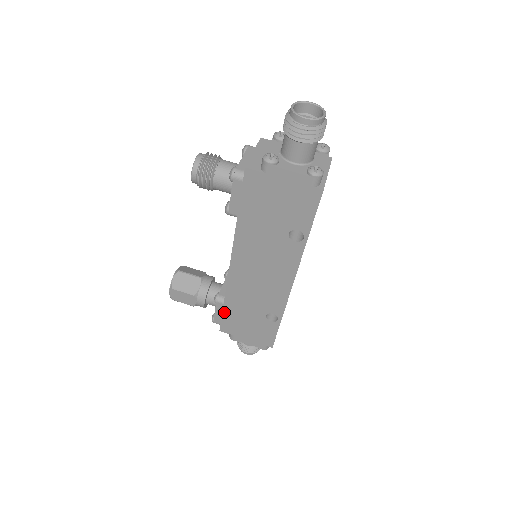
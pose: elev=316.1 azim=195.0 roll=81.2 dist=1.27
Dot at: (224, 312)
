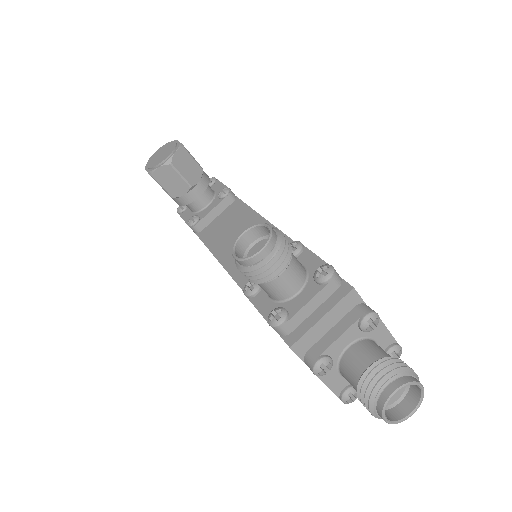
Dot at: occluded
